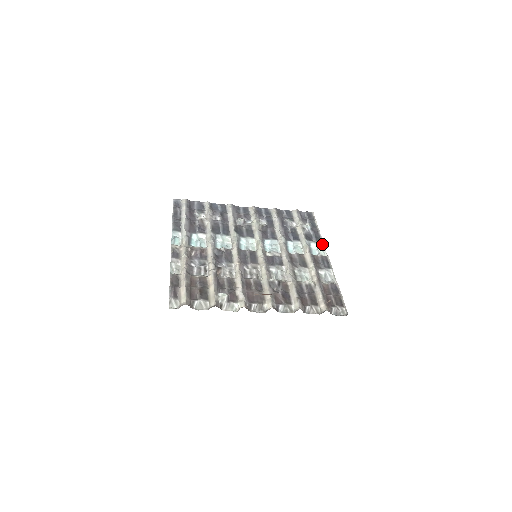
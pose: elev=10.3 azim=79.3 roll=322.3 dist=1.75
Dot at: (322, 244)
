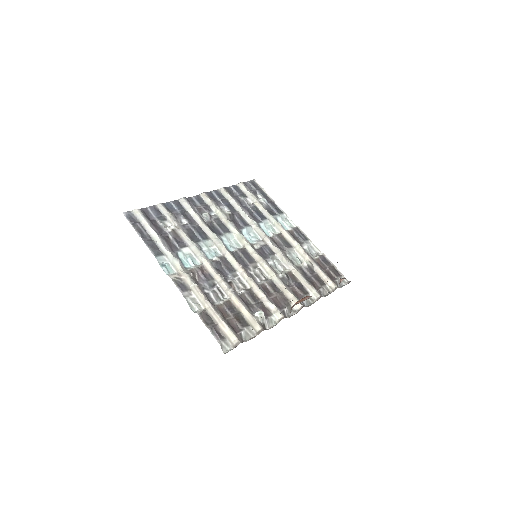
Dot at: (285, 215)
